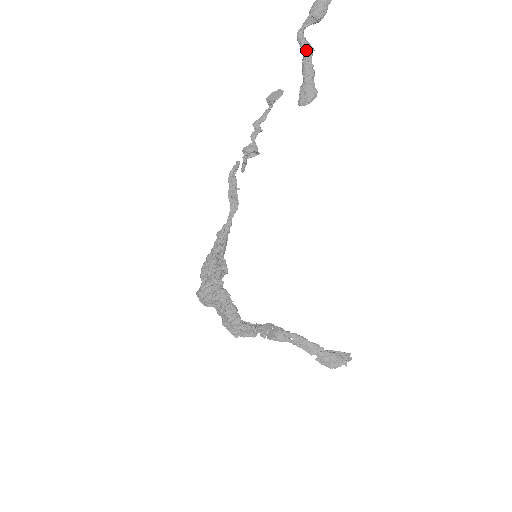
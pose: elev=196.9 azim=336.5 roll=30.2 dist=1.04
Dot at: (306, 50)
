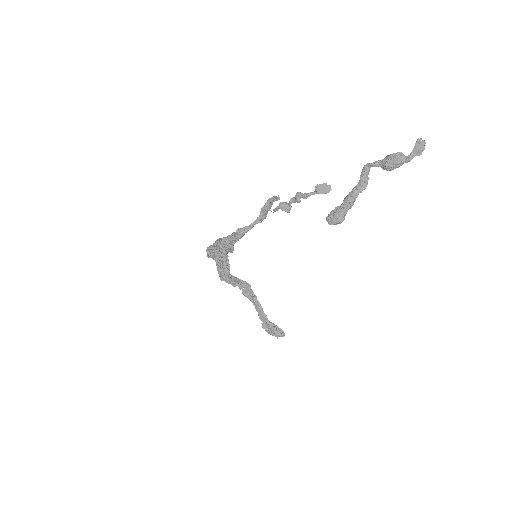
Dot at: (360, 185)
